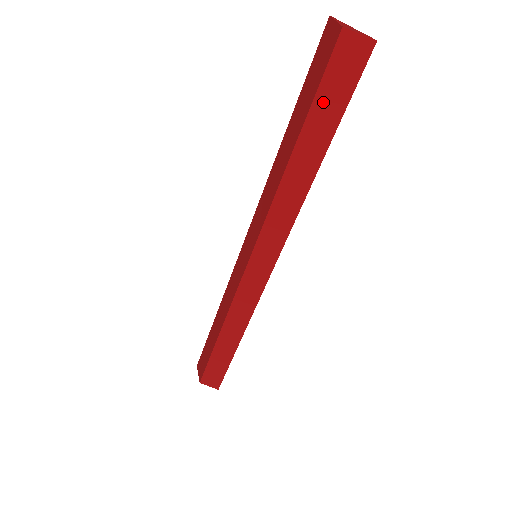
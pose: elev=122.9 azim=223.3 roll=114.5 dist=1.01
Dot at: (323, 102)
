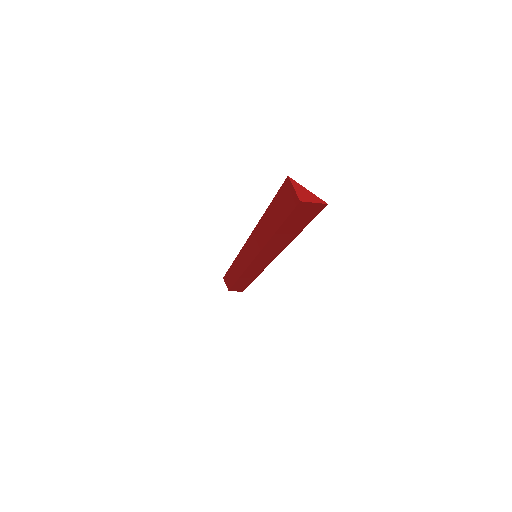
Dot at: (292, 221)
